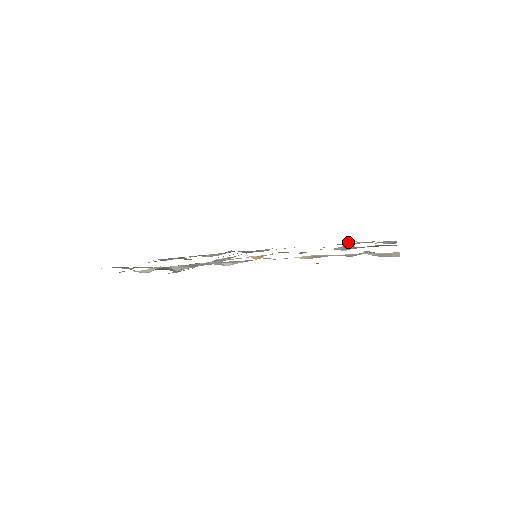
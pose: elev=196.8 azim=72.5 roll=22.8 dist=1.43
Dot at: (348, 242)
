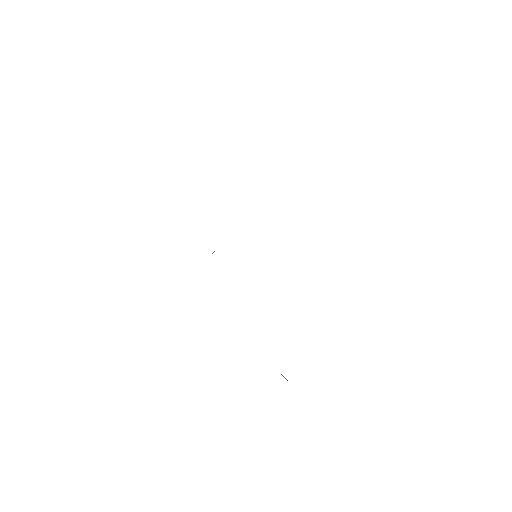
Dot at: occluded
